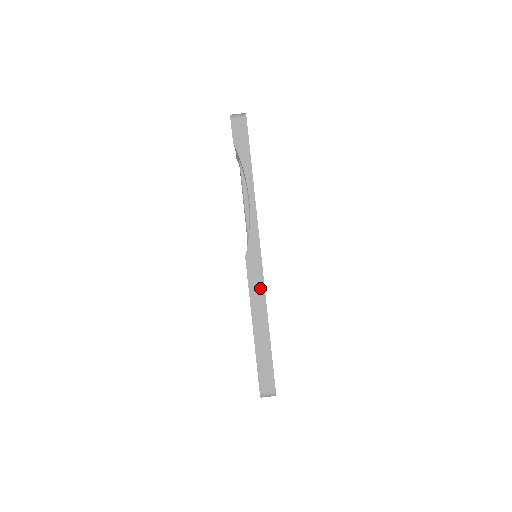
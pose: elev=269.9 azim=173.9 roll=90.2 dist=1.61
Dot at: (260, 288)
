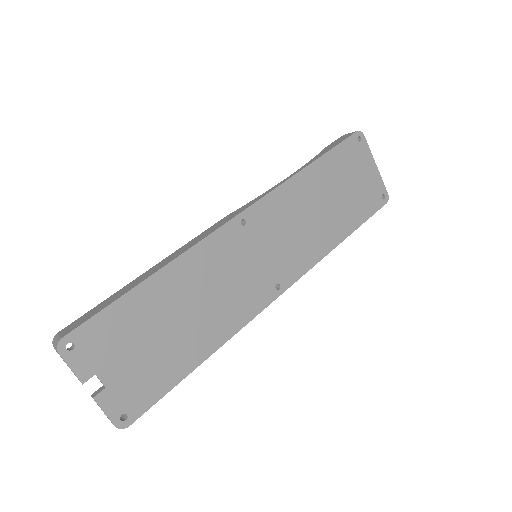
Dot at: (200, 239)
